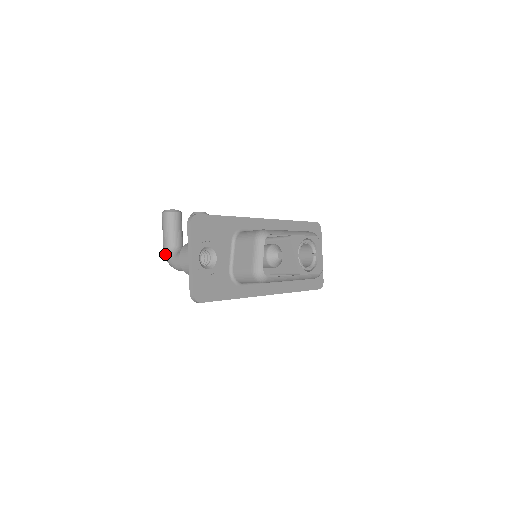
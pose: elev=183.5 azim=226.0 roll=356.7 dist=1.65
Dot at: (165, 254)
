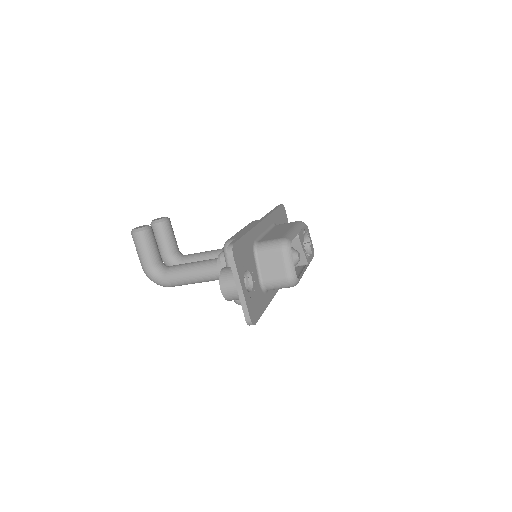
Dot at: (149, 275)
